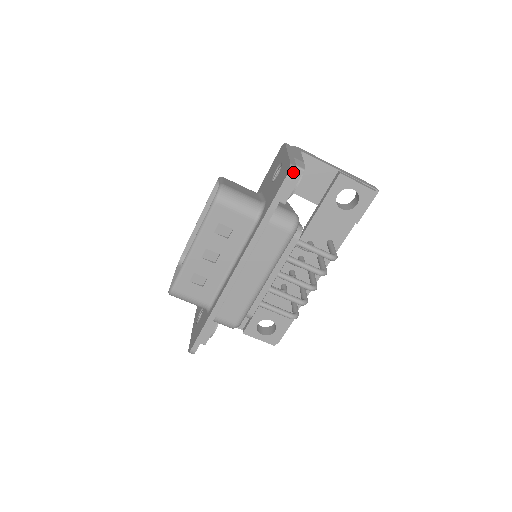
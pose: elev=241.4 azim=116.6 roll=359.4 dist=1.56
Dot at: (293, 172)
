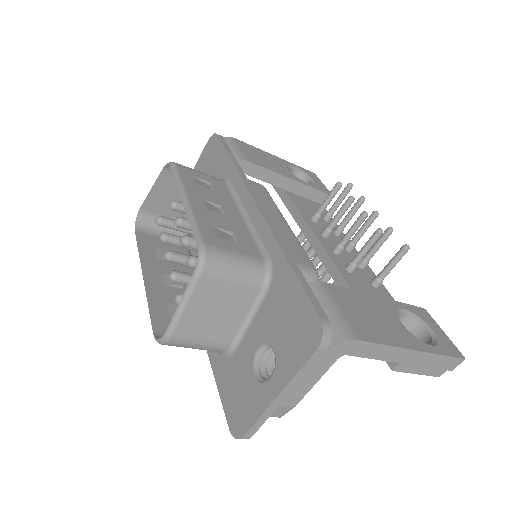
Dot at: occluded
